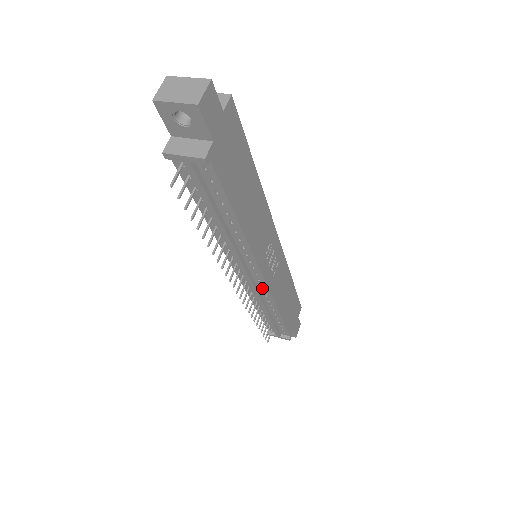
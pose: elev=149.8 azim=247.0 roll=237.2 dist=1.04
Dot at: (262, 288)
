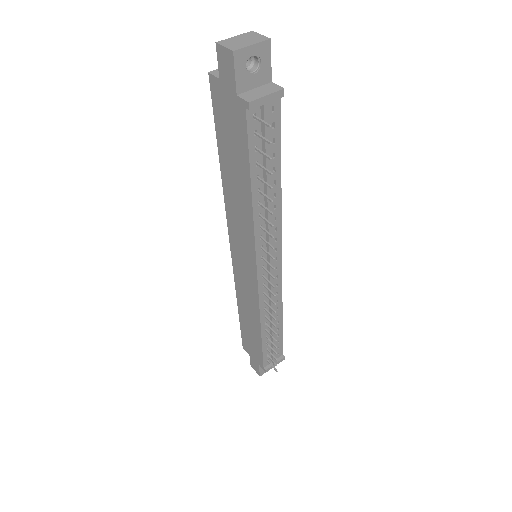
Dot at: (276, 282)
